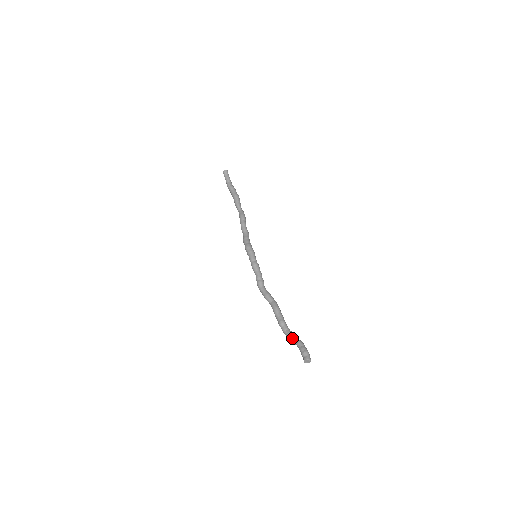
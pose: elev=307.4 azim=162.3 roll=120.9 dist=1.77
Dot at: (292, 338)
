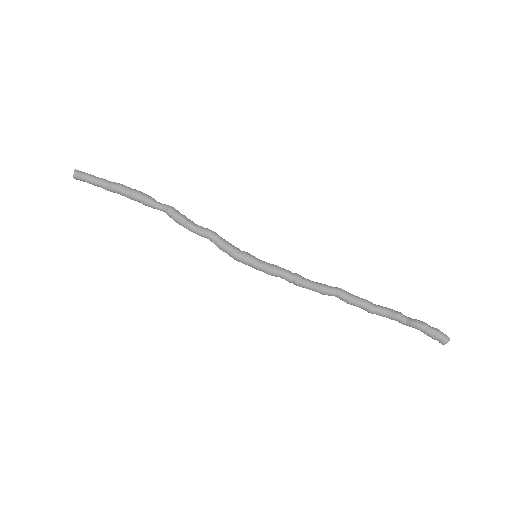
Dot at: occluded
